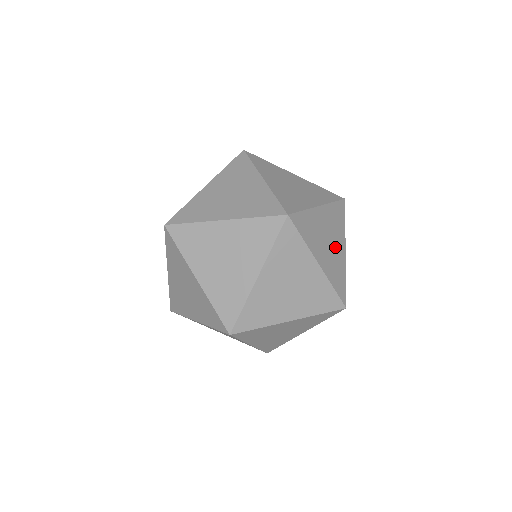
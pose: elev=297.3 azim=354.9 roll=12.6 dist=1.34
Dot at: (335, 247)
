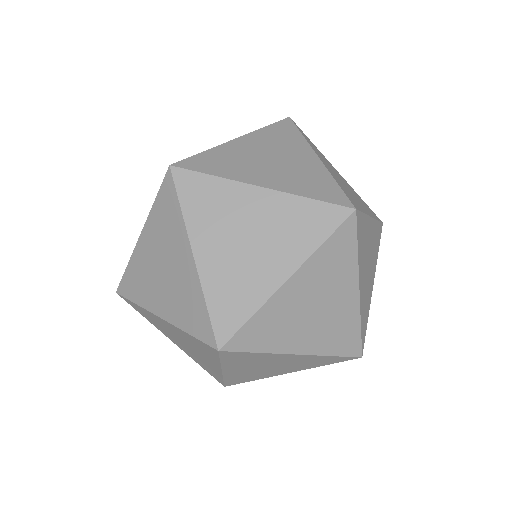
Dot at: (343, 181)
